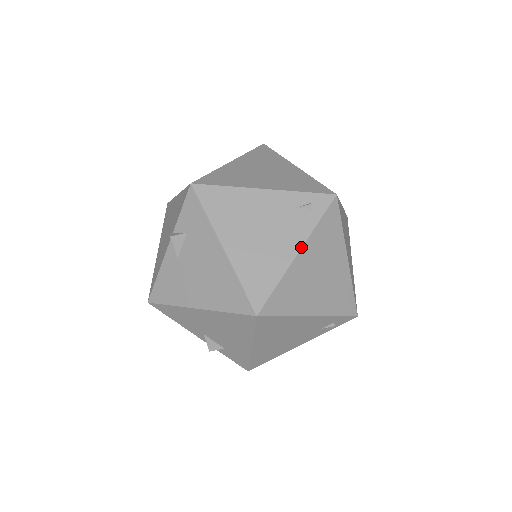
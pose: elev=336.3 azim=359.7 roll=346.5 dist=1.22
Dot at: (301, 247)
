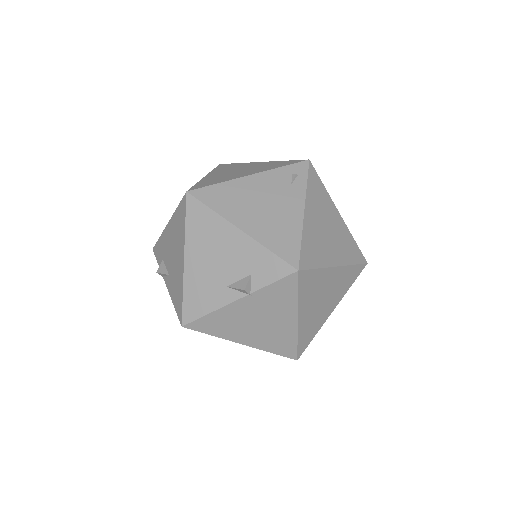
Dot at: occluded
